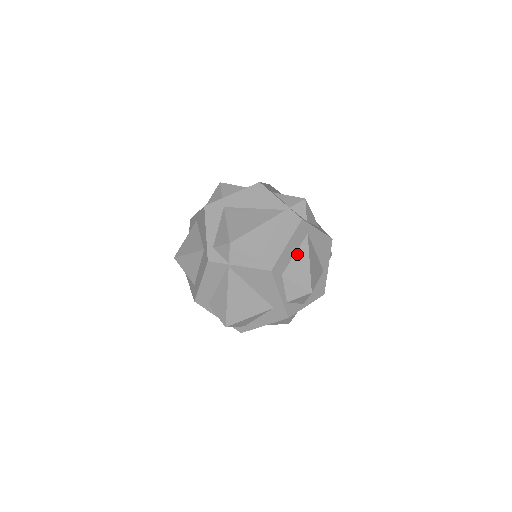
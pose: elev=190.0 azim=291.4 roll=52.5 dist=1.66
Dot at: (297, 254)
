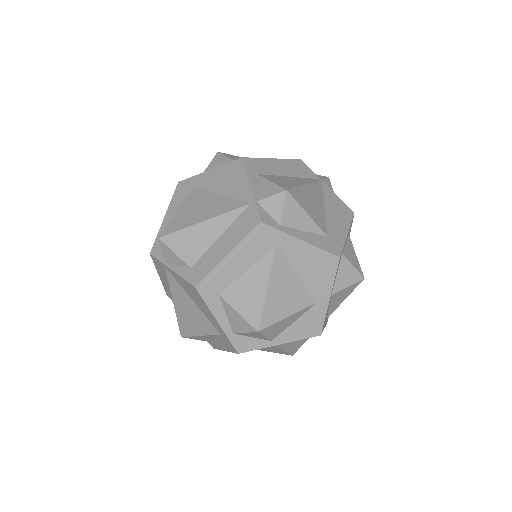
Dot at: (250, 271)
